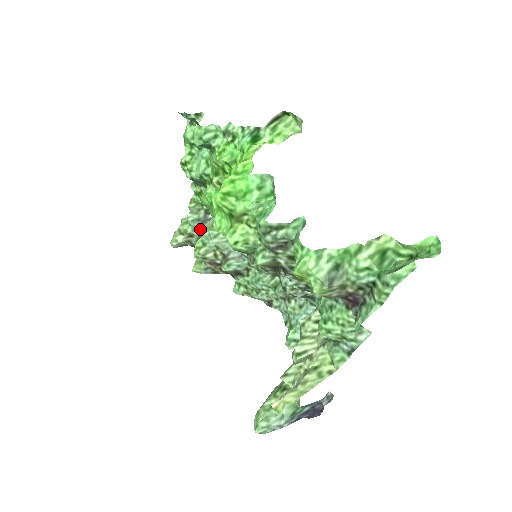
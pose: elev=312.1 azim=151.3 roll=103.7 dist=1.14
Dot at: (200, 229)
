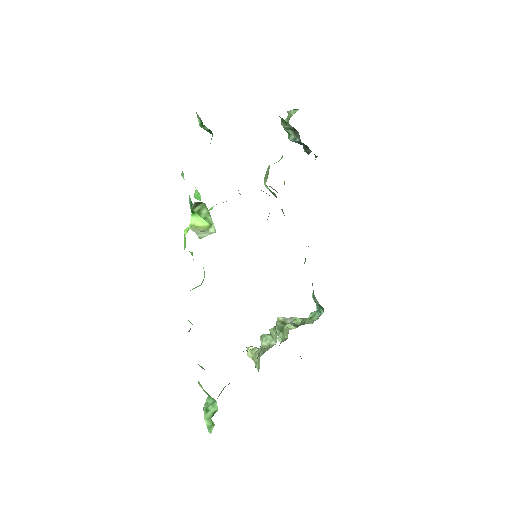
Dot at: (293, 139)
